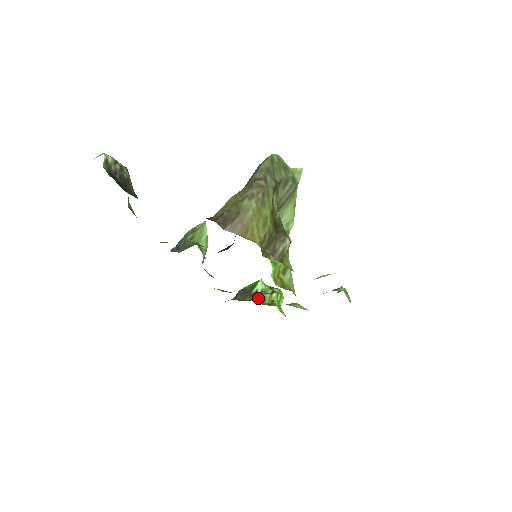
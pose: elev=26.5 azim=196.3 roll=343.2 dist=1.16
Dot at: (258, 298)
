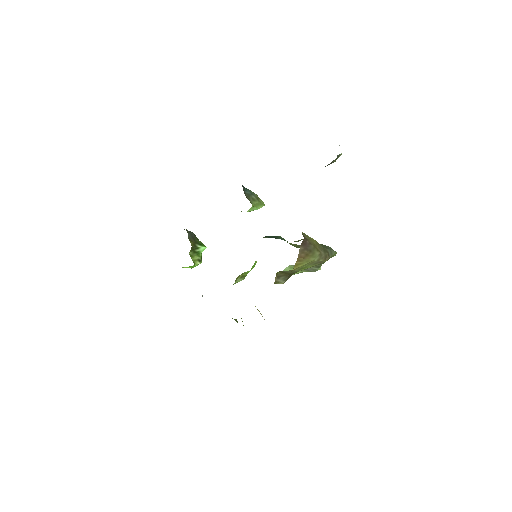
Dot at: (193, 251)
